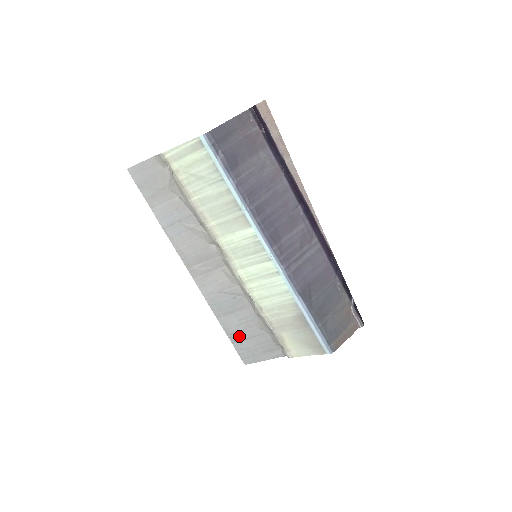
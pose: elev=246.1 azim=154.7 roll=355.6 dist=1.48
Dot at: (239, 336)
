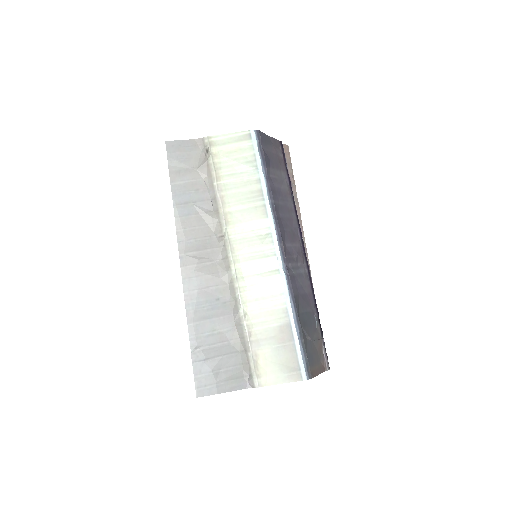
Dot at: (205, 352)
